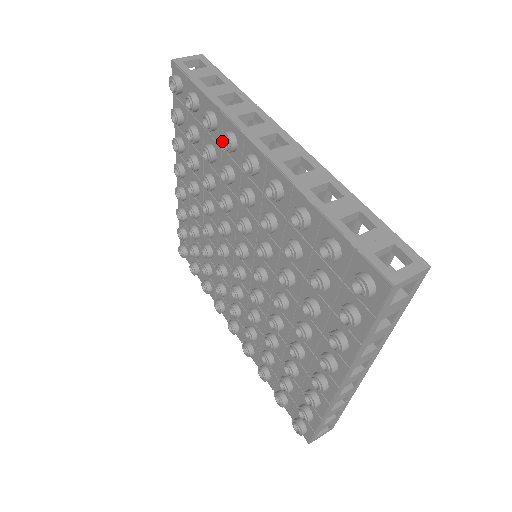
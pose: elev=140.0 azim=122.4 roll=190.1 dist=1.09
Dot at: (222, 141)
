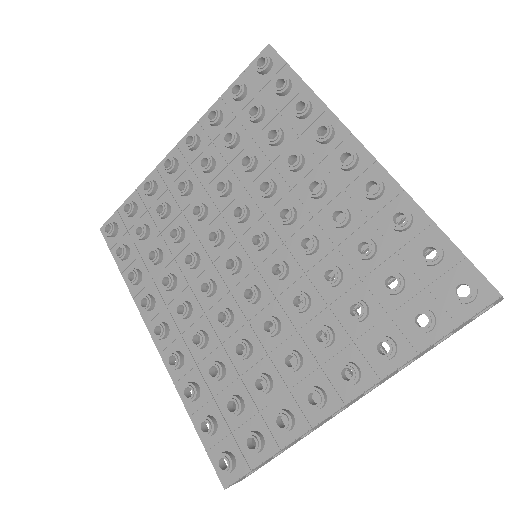
Dot at: (318, 129)
